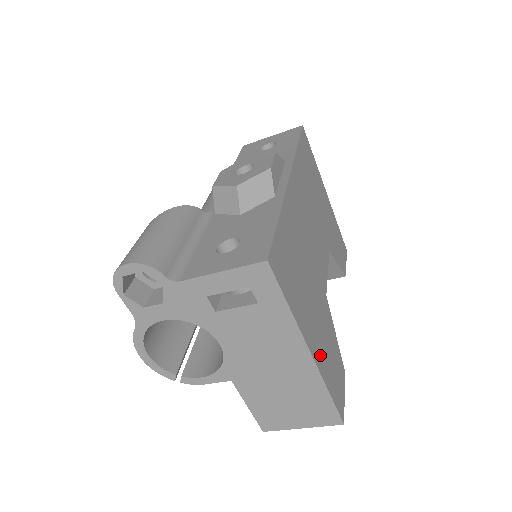
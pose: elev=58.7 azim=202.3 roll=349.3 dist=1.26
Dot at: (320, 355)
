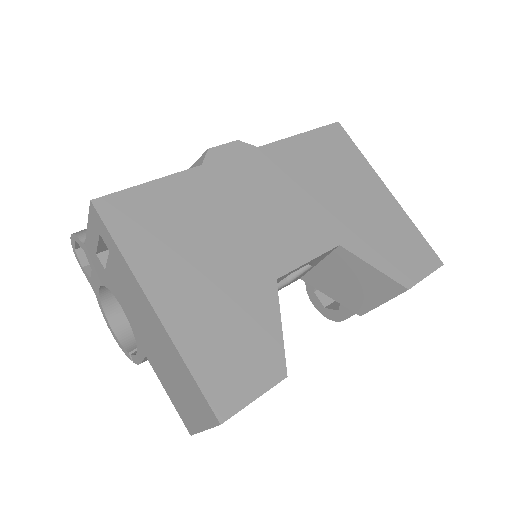
Dot at: (188, 321)
